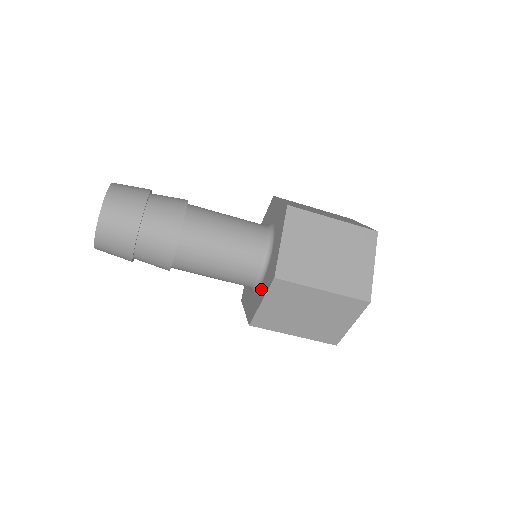
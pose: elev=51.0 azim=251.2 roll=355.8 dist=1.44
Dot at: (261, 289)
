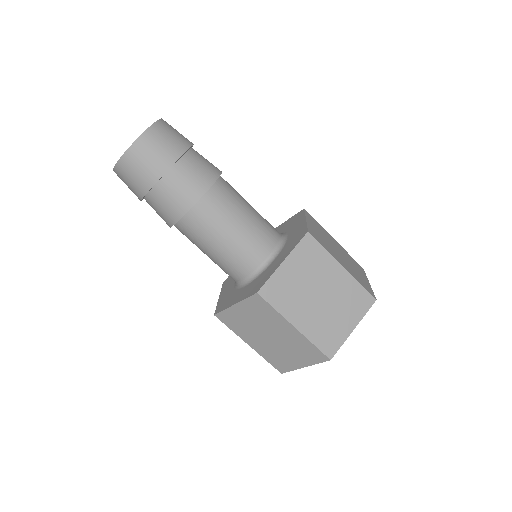
Dot at: (277, 260)
